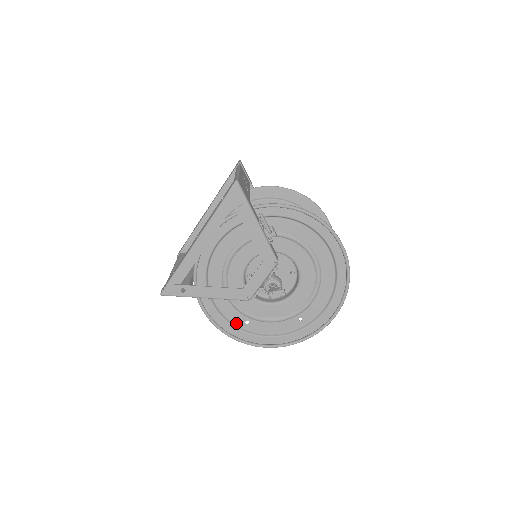
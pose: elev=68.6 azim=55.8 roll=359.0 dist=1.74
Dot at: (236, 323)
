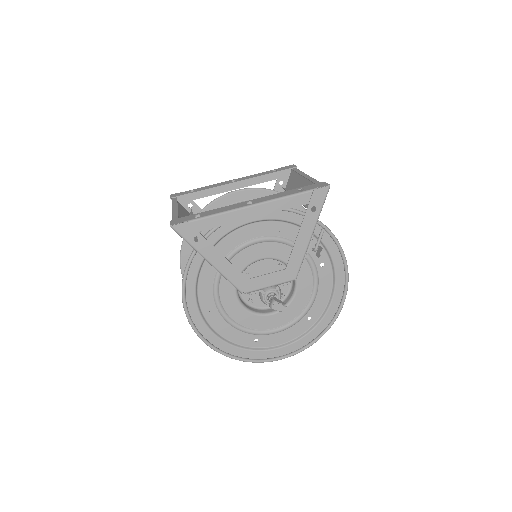
Dot at: (201, 303)
